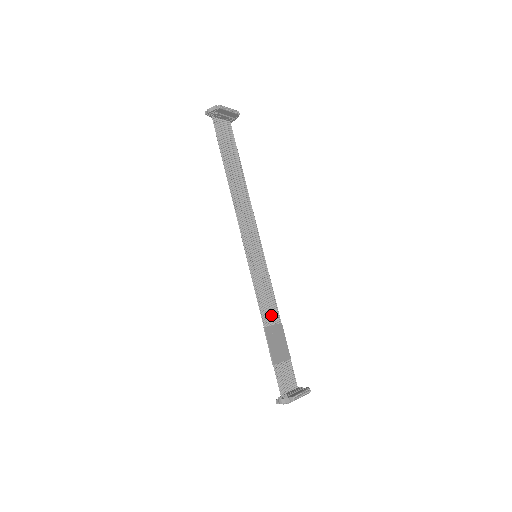
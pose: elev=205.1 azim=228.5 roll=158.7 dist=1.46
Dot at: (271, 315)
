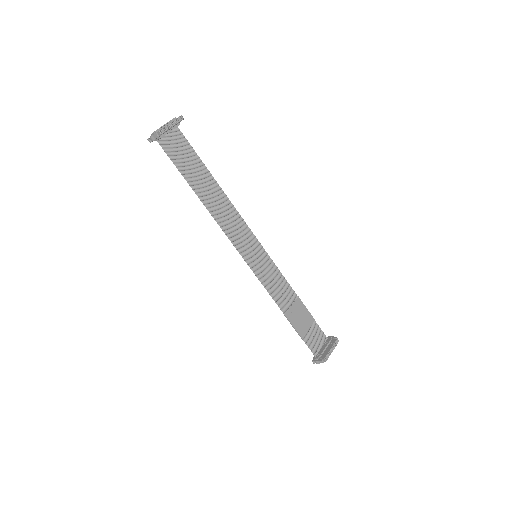
Dot at: (287, 298)
